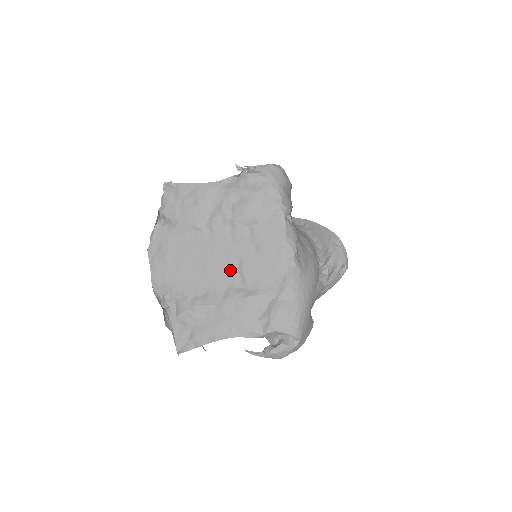
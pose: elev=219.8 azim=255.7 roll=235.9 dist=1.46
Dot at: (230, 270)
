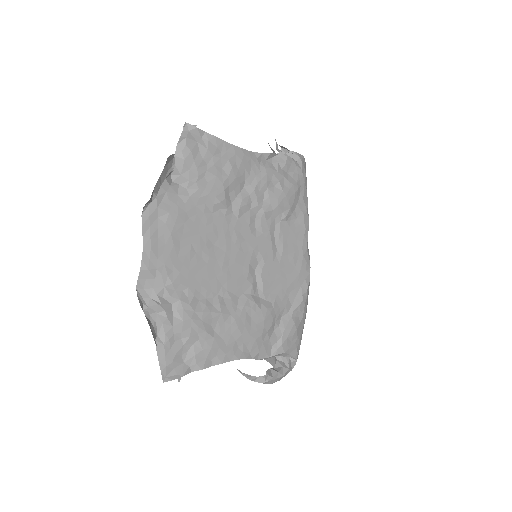
Dot at: (249, 271)
